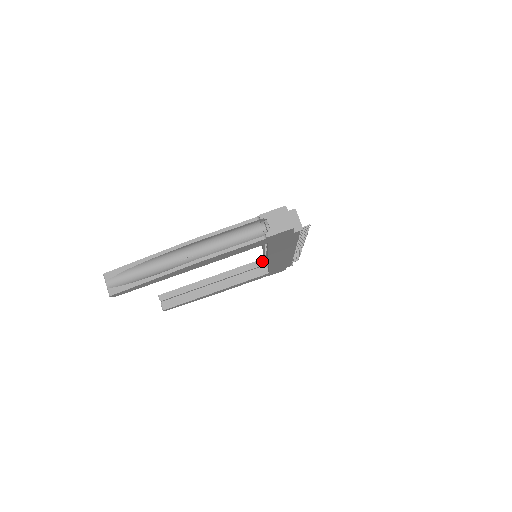
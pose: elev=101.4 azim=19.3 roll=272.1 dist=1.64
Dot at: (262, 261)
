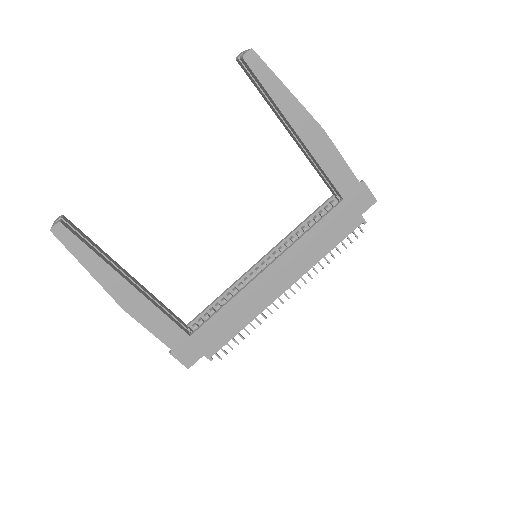
Dot at: (185, 324)
